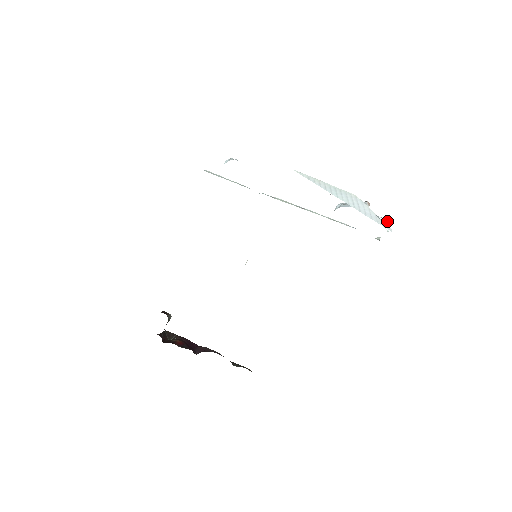
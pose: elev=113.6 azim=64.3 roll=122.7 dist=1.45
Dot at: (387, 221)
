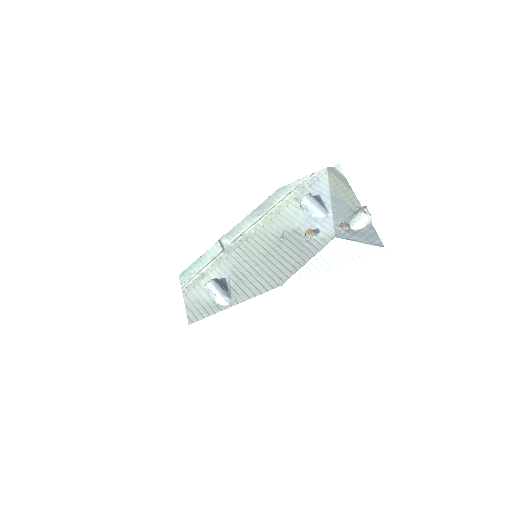
Dot at: (366, 219)
